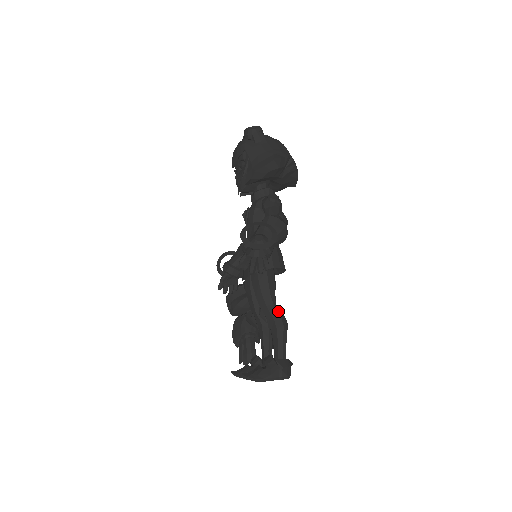
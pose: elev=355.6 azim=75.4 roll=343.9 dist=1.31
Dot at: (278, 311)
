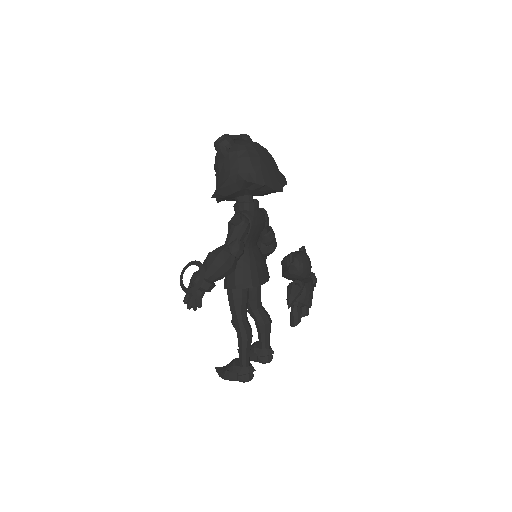
Dot at: (240, 327)
